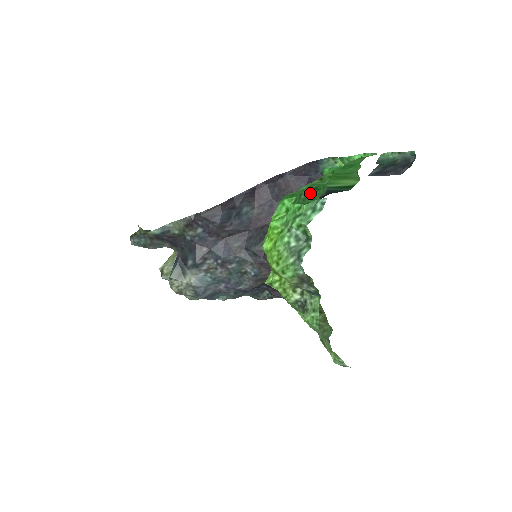
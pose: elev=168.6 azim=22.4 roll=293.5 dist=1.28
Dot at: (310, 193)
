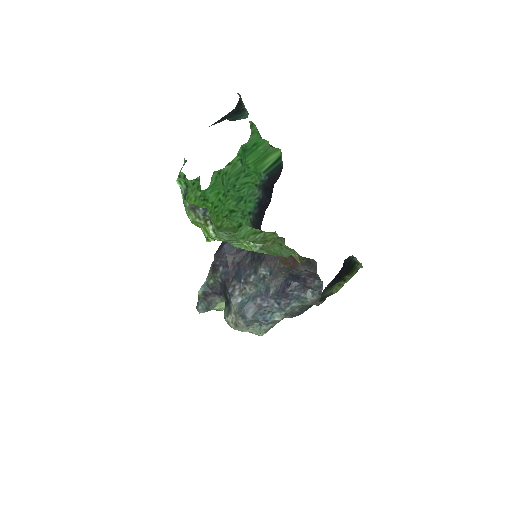
Dot at: (243, 181)
